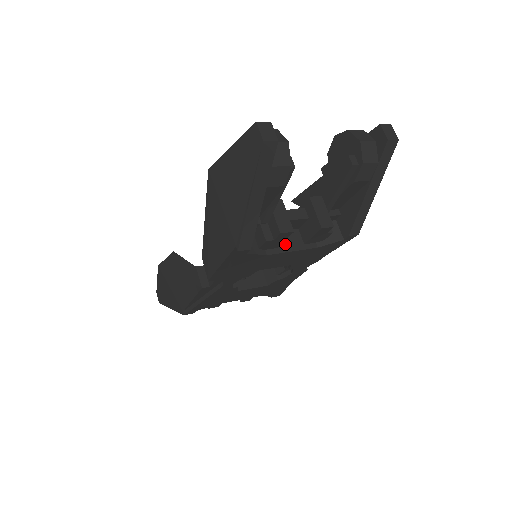
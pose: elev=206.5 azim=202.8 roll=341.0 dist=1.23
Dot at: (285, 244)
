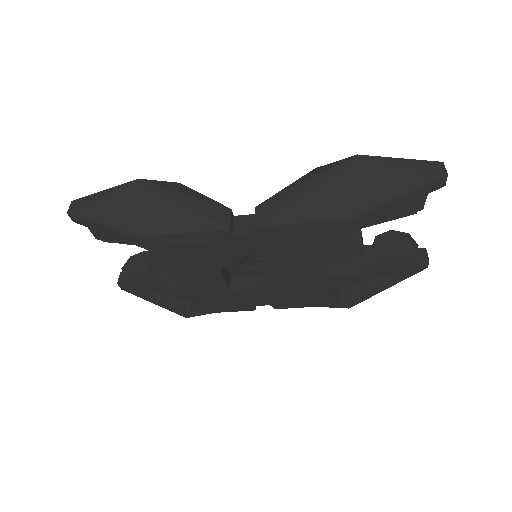
Dot at: occluded
